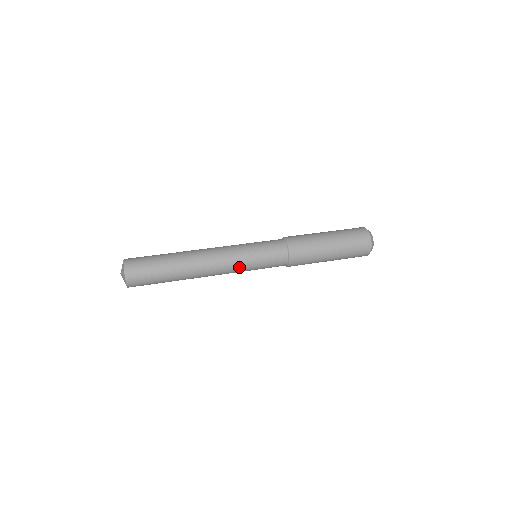
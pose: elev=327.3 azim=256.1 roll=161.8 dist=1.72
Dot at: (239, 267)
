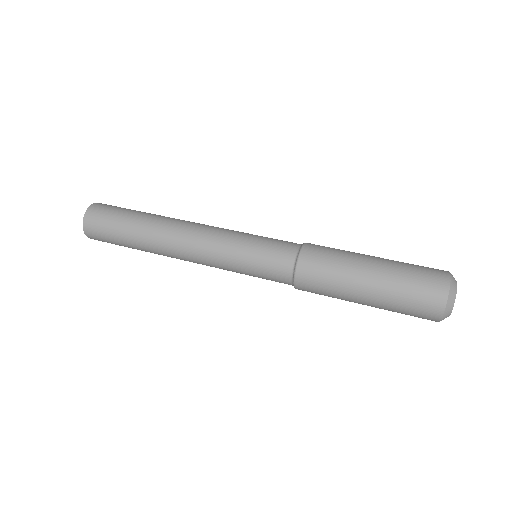
Dot at: (220, 253)
